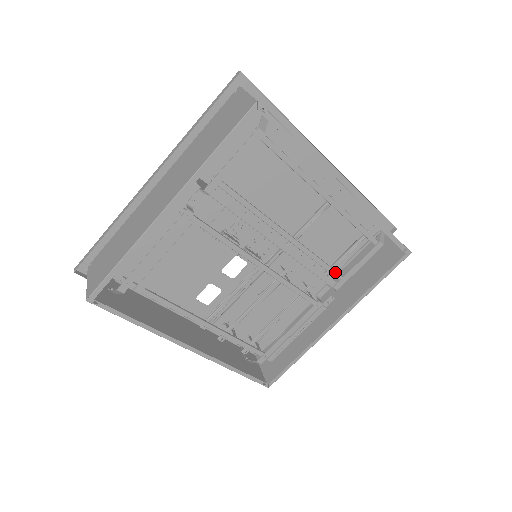
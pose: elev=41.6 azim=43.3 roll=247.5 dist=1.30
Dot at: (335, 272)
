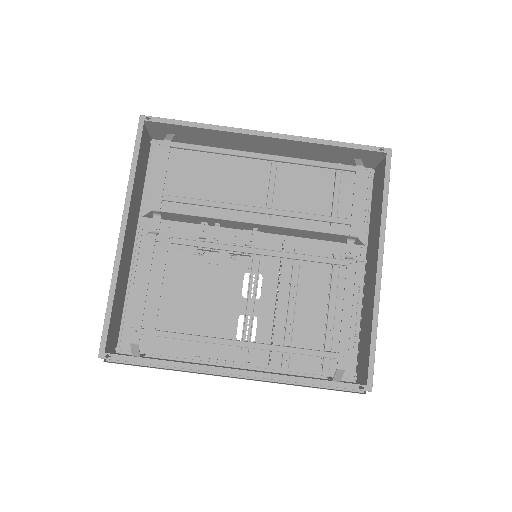
Dot at: (337, 218)
